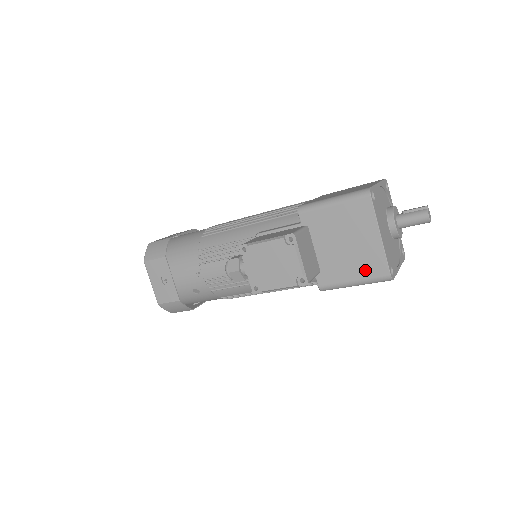
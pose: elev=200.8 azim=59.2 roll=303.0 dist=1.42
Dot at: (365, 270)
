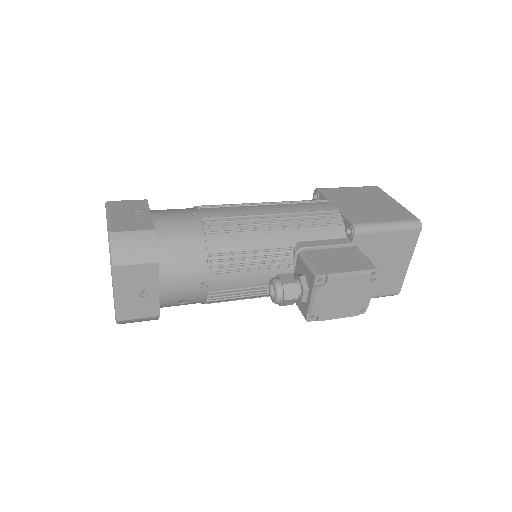
Dot at: (384, 288)
